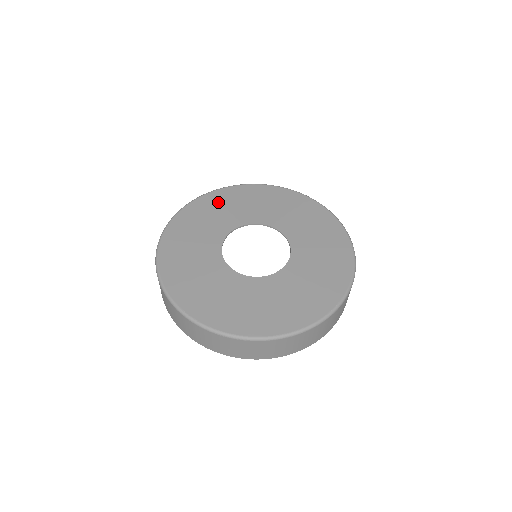
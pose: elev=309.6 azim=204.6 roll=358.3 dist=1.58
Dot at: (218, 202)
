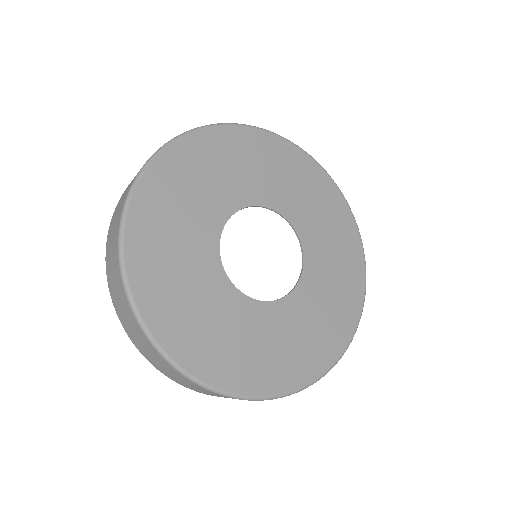
Dot at: (238, 149)
